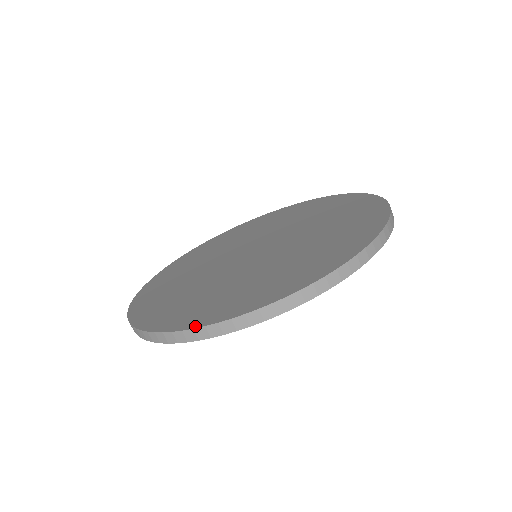
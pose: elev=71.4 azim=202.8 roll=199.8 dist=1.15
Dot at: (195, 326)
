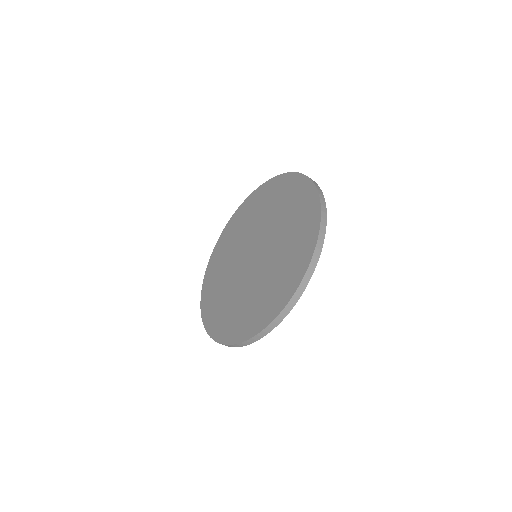
Dot at: (202, 318)
